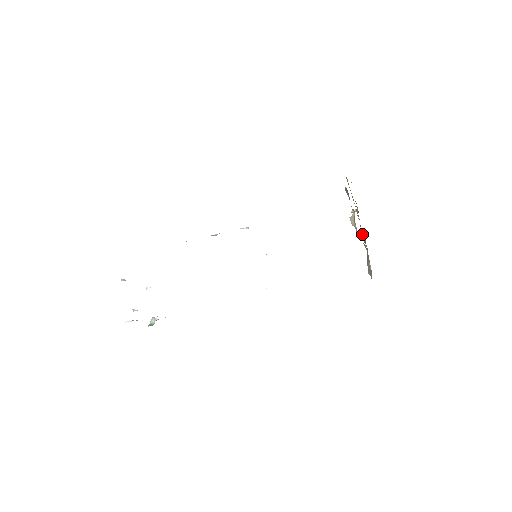
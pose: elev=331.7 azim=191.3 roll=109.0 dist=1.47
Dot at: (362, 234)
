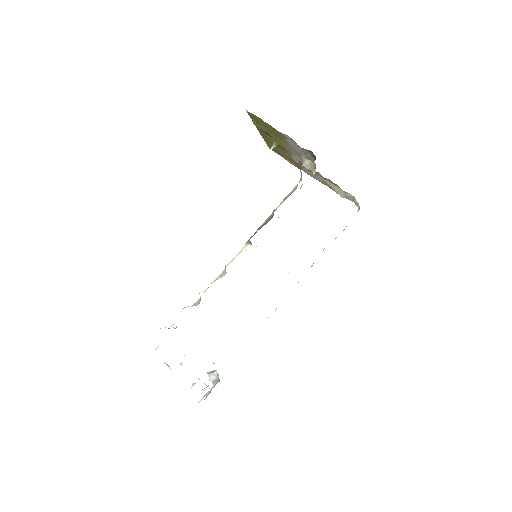
Dot at: (298, 165)
